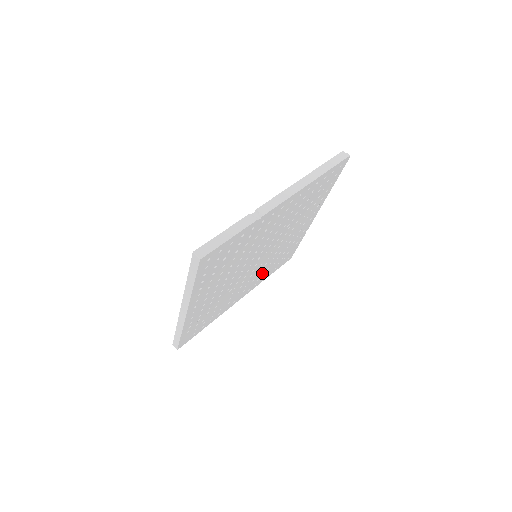
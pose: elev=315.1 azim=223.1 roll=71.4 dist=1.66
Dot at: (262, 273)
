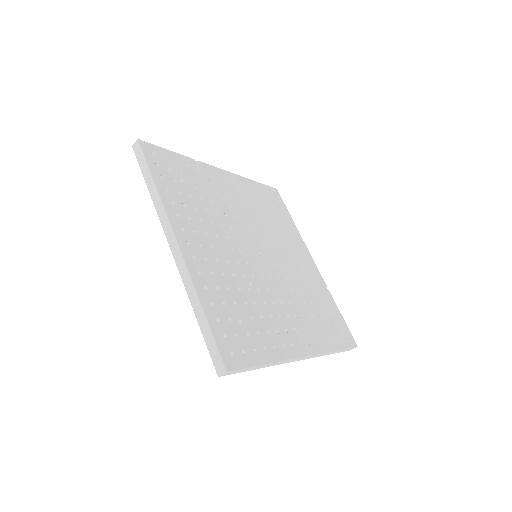
Dot at: (306, 317)
